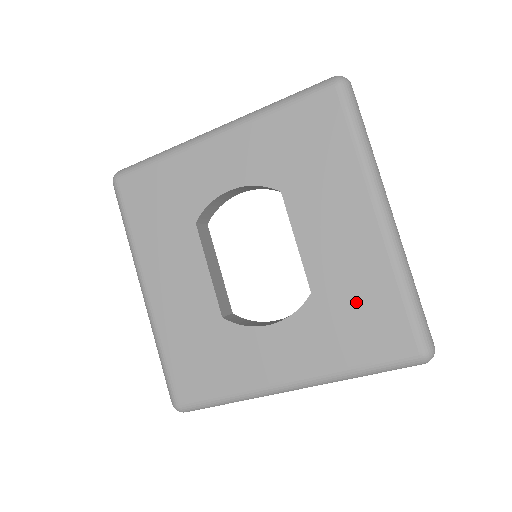
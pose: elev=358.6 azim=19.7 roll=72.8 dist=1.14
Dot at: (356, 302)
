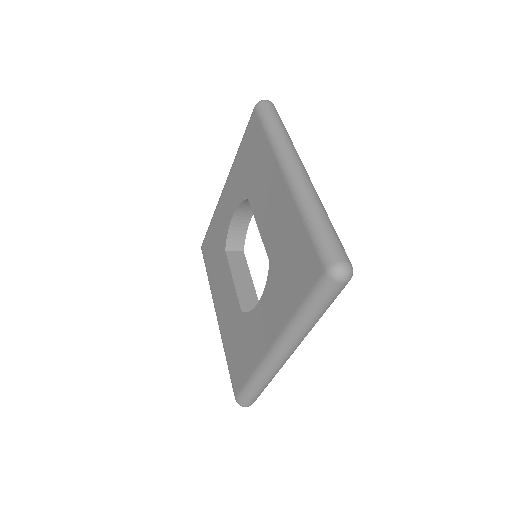
Dot at: (288, 252)
